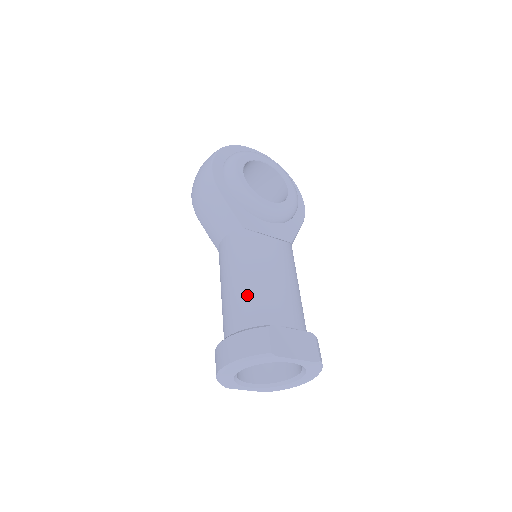
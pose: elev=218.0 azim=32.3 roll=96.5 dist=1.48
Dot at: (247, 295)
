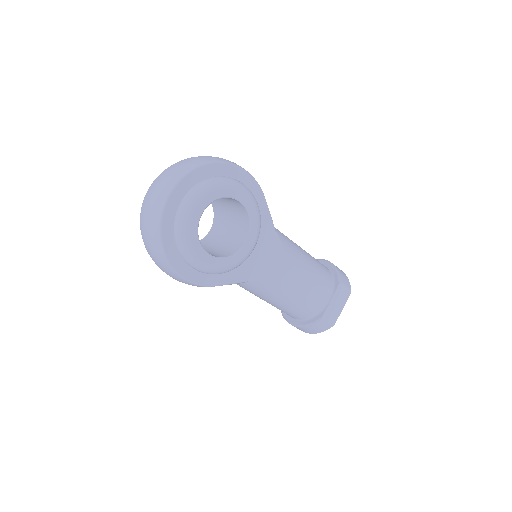
Dot at: (291, 309)
